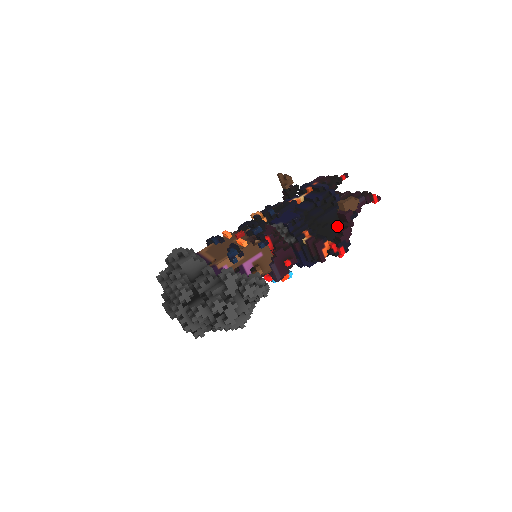
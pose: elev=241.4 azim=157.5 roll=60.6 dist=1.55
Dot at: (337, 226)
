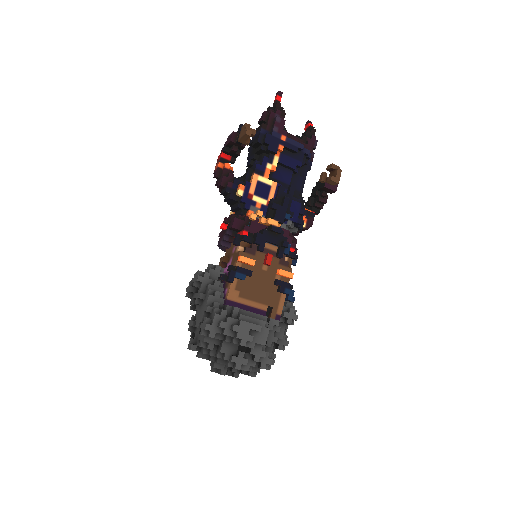
Dot at: (316, 194)
